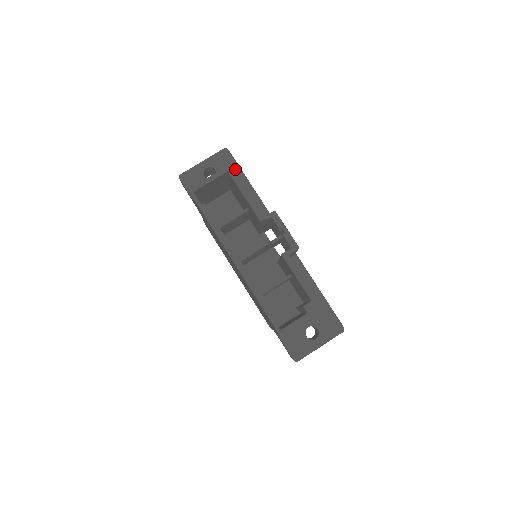
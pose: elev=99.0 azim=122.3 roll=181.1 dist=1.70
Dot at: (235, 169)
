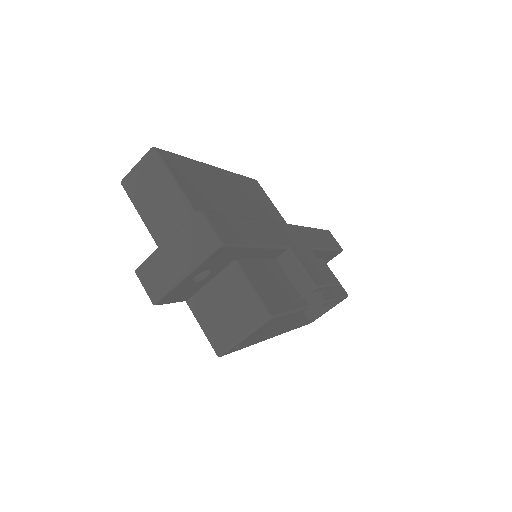
Dot at: (238, 252)
